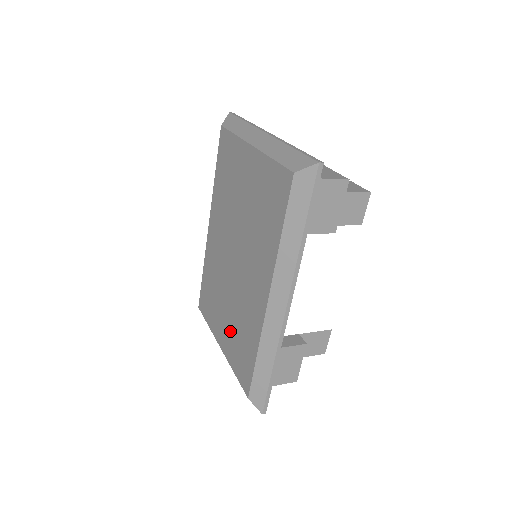
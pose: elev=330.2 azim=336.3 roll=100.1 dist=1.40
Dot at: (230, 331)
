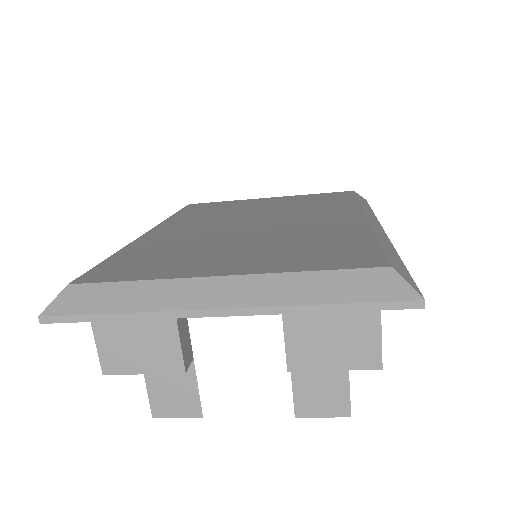
Dot at: (267, 252)
